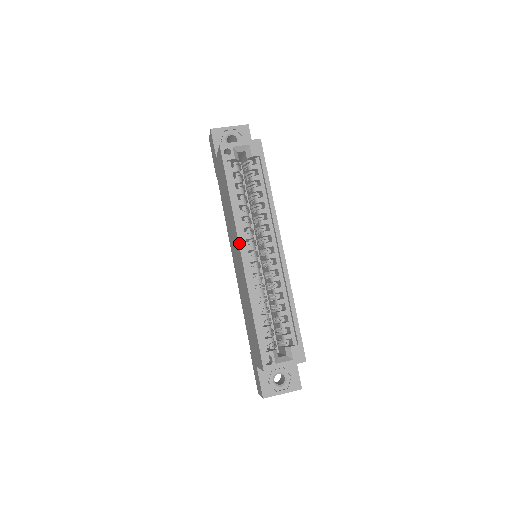
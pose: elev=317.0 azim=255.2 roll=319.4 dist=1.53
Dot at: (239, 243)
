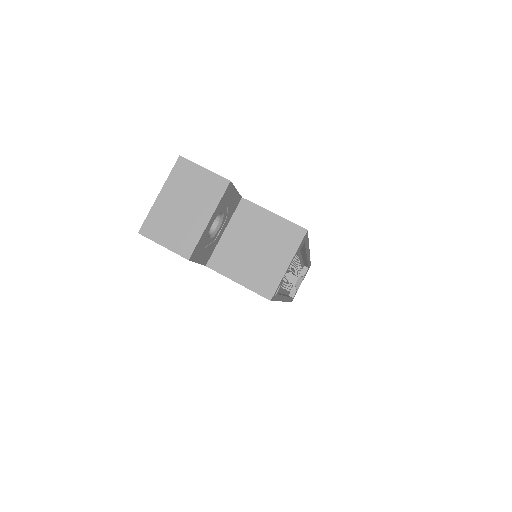
Dot at: occluded
